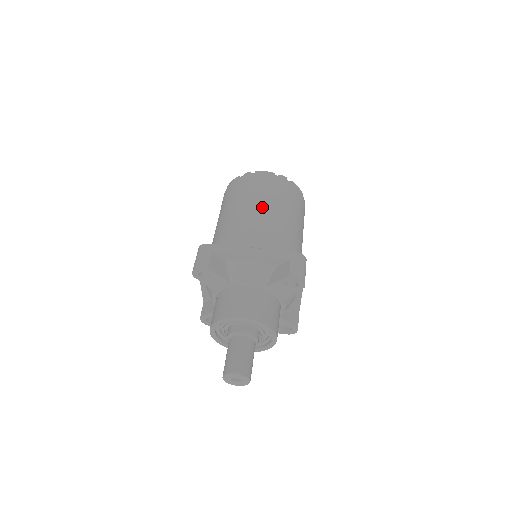
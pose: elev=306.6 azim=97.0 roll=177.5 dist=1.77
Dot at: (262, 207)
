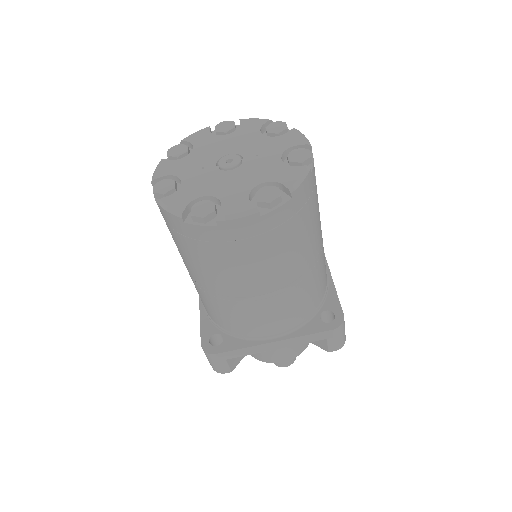
Dot at: (262, 285)
